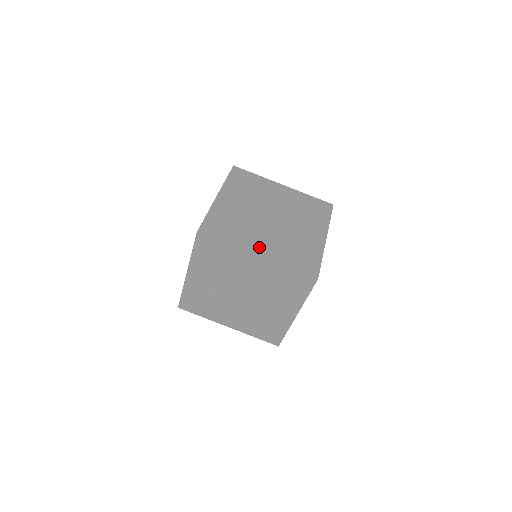
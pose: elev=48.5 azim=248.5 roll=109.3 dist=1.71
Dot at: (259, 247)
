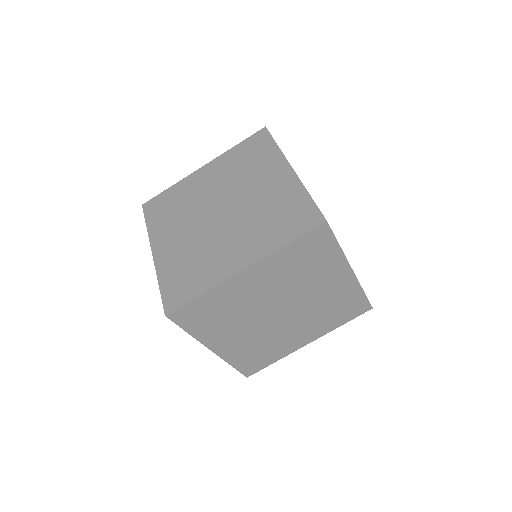
Dot at: (224, 343)
